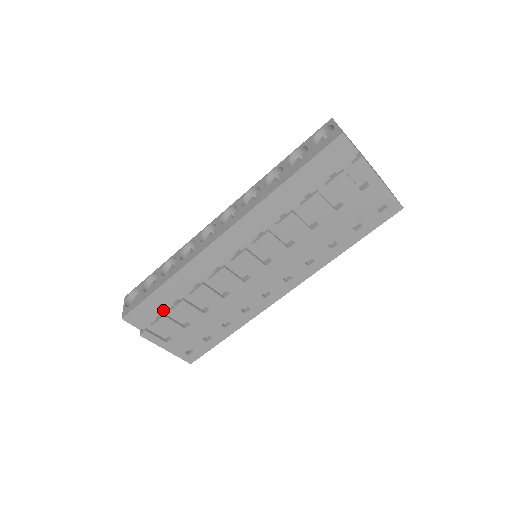
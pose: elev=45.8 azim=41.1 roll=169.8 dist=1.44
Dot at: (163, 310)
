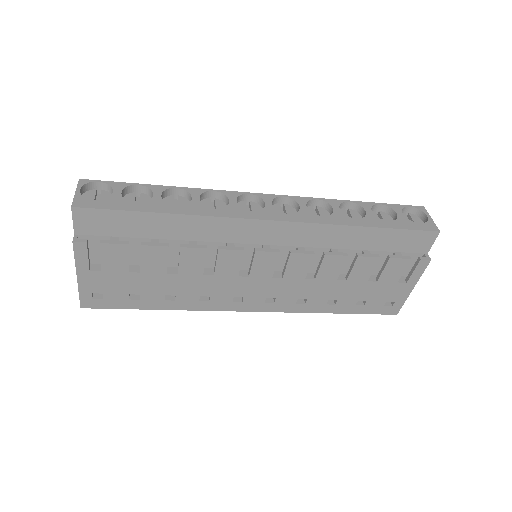
Dot at: (128, 236)
